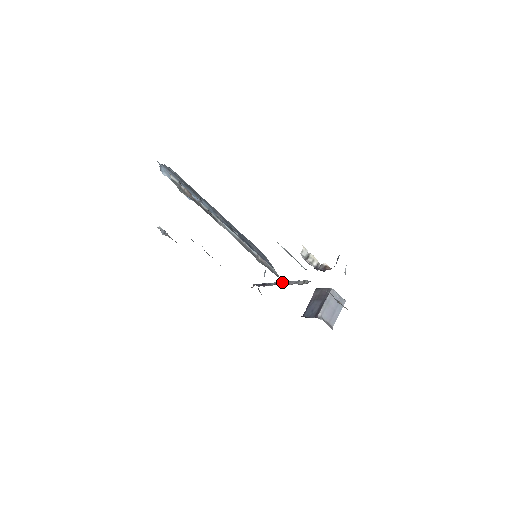
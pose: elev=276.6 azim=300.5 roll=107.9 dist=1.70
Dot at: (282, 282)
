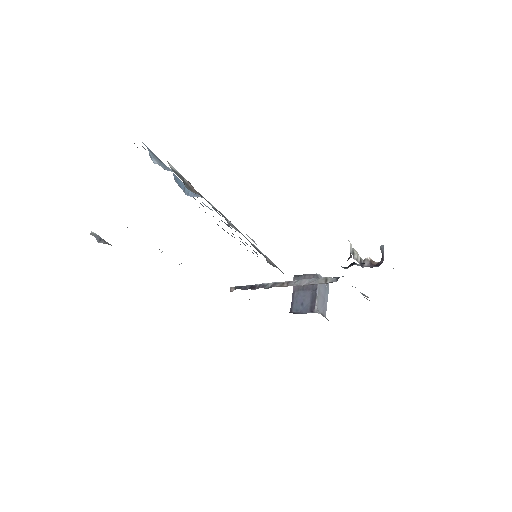
Dot at: (285, 282)
